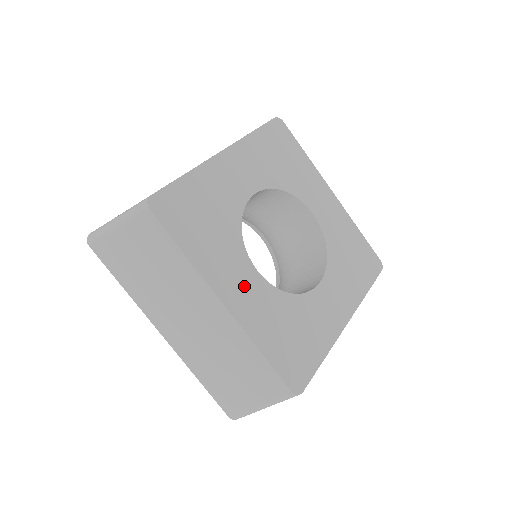
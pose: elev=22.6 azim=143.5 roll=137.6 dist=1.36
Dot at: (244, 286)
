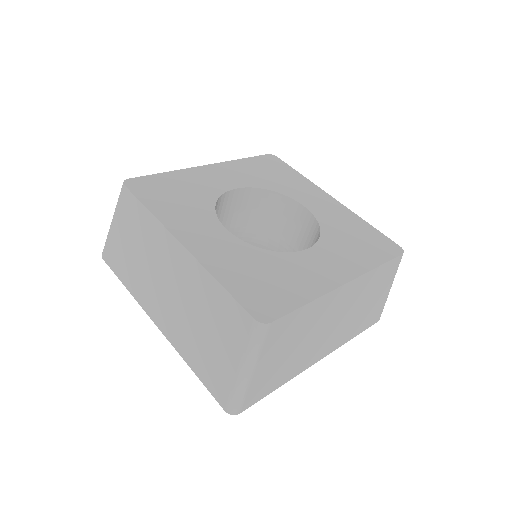
Dot at: (209, 237)
